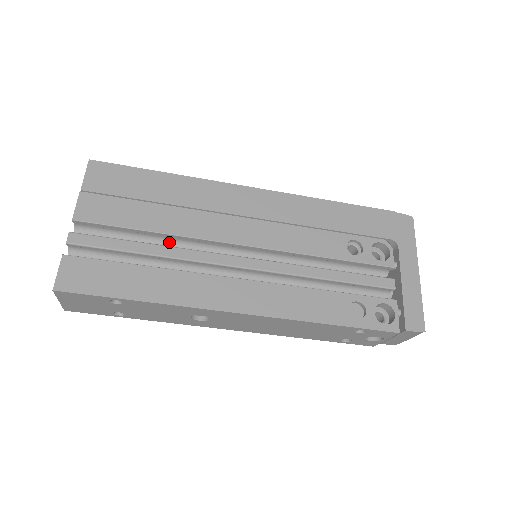
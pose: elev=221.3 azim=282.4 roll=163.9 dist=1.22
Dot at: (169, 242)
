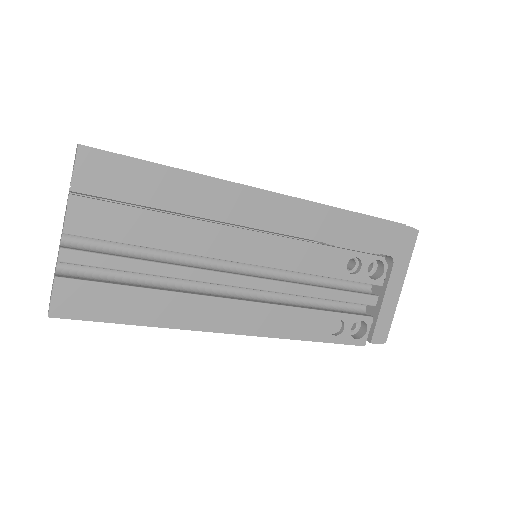
Dot at: occluded
